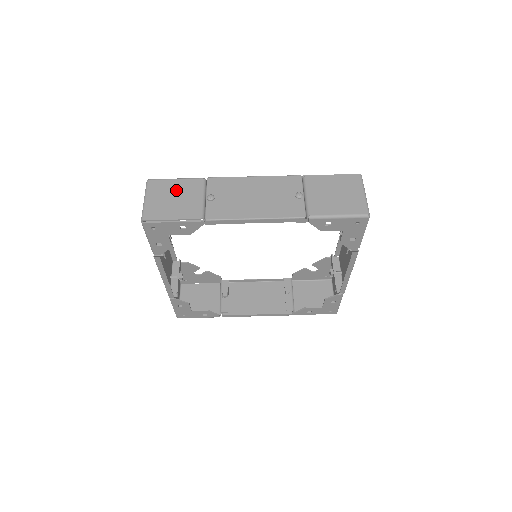
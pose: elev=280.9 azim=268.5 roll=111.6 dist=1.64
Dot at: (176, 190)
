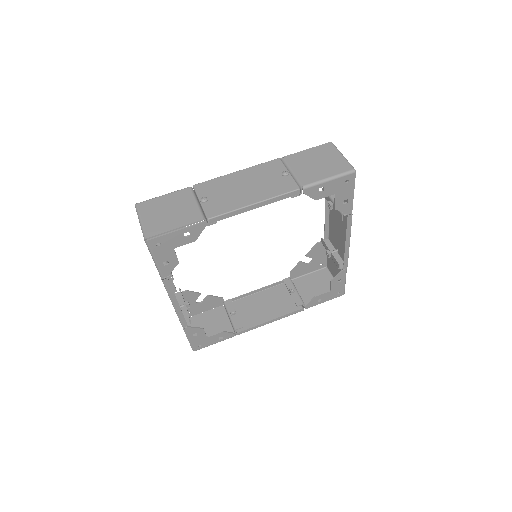
Dot at: (168, 204)
